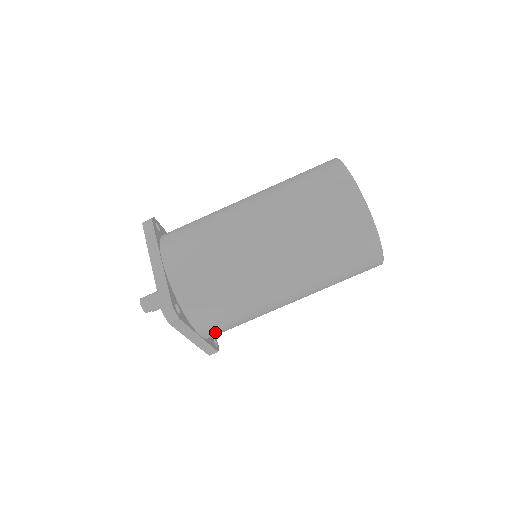
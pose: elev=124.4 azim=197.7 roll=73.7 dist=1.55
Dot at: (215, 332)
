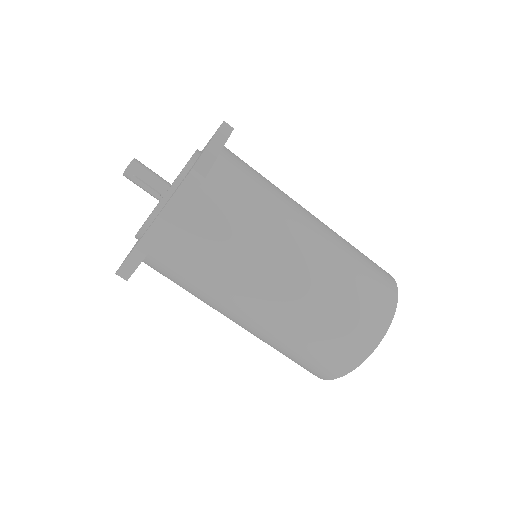
Dot at: (169, 256)
